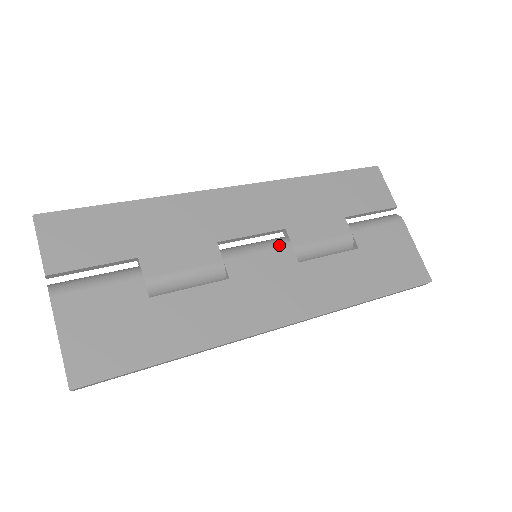
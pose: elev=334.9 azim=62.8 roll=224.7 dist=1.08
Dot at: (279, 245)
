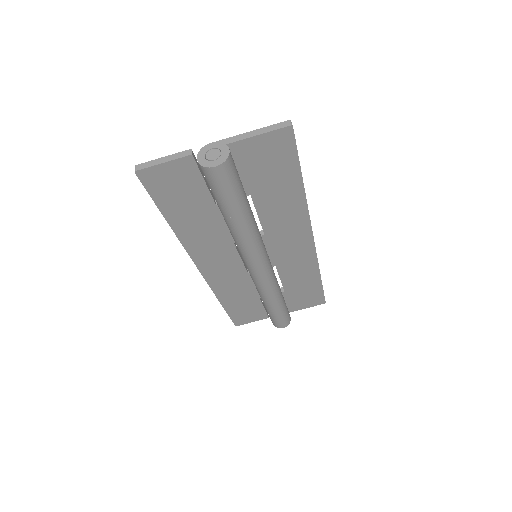
Dot at: occluded
